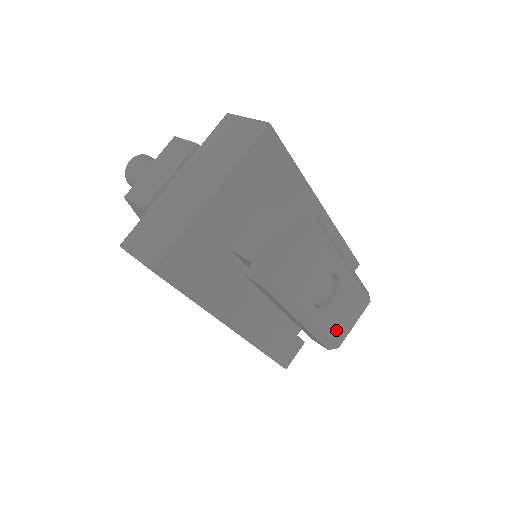
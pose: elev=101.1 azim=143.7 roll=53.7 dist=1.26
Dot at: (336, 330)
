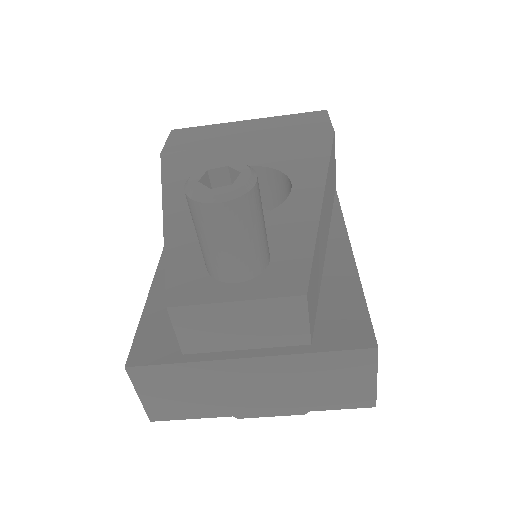
Dot at: occluded
